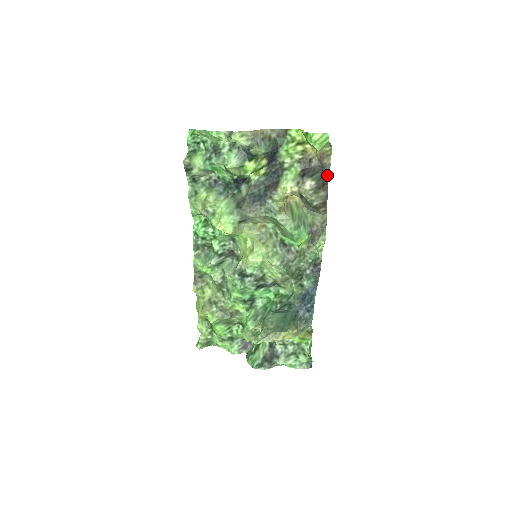
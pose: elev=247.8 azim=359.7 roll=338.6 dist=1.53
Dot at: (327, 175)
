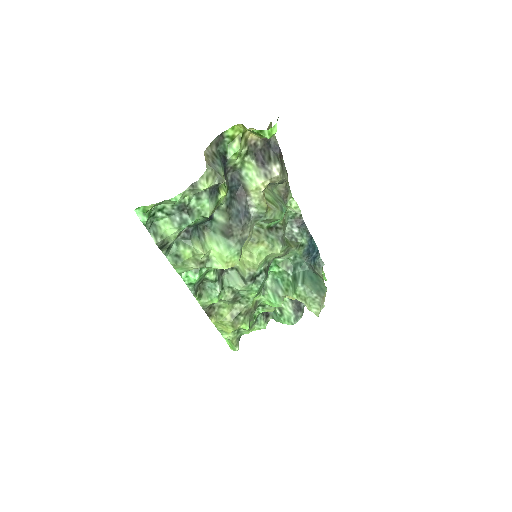
Dot at: (278, 148)
